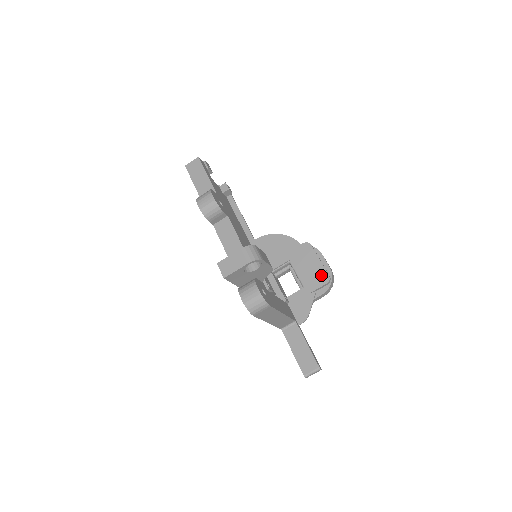
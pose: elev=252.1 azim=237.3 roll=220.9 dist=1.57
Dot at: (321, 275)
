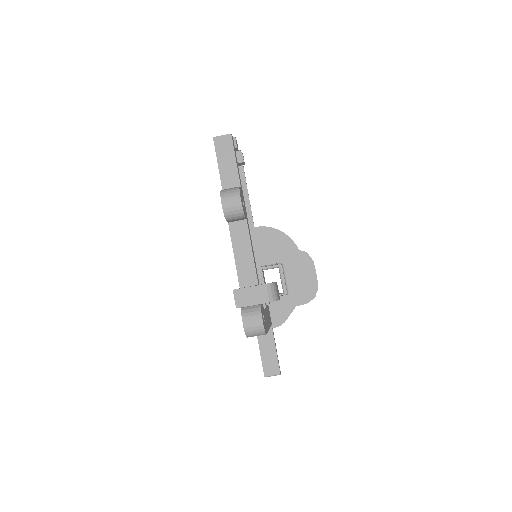
Dot at: (309, 290)
